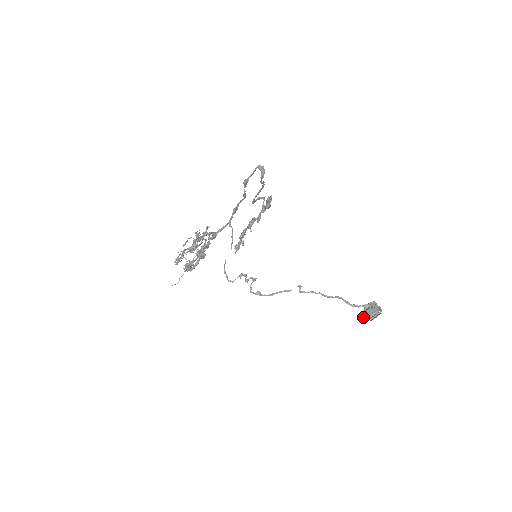
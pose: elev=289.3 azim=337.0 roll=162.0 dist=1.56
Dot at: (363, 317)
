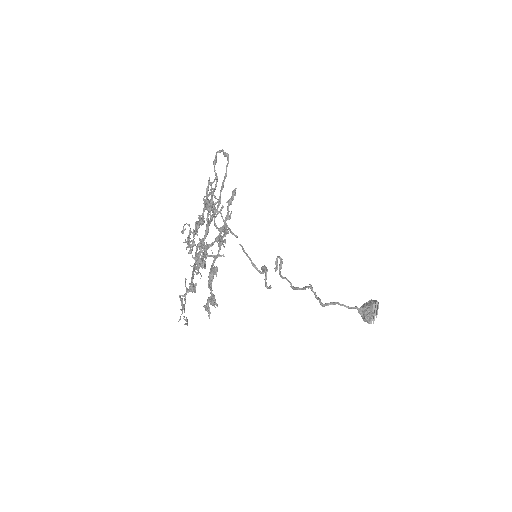
Dot at: (371, 311)
